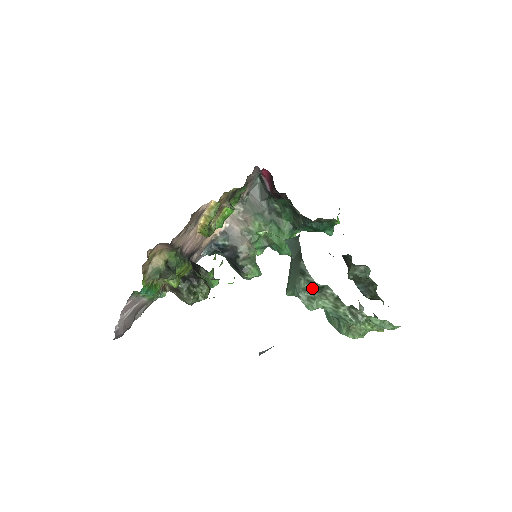
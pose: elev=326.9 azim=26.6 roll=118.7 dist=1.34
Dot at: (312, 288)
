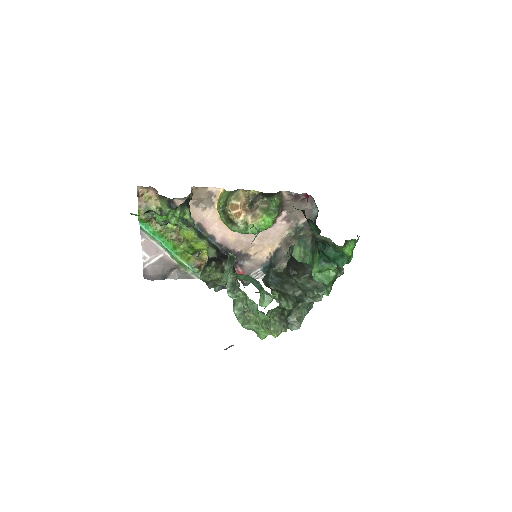
Dot at: (229, 258)
